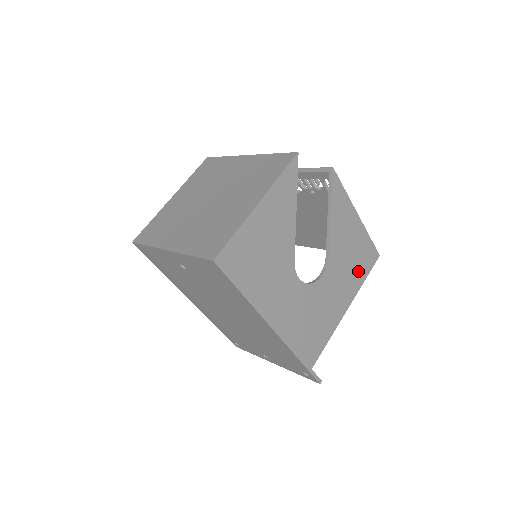
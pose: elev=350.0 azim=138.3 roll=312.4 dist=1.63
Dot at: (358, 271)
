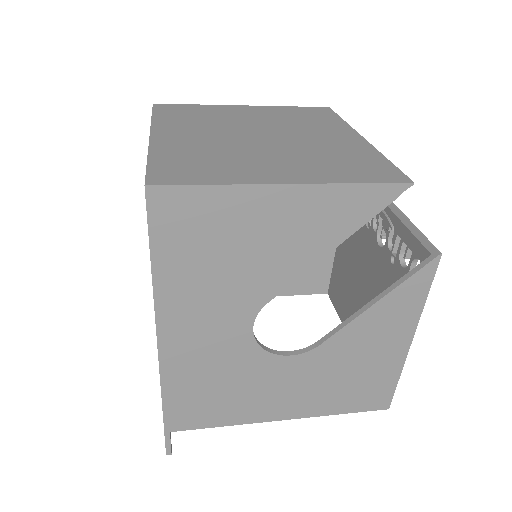
Dot at: (342, 397)
